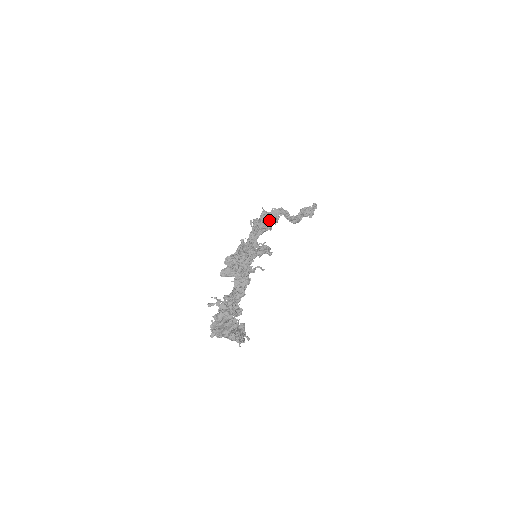
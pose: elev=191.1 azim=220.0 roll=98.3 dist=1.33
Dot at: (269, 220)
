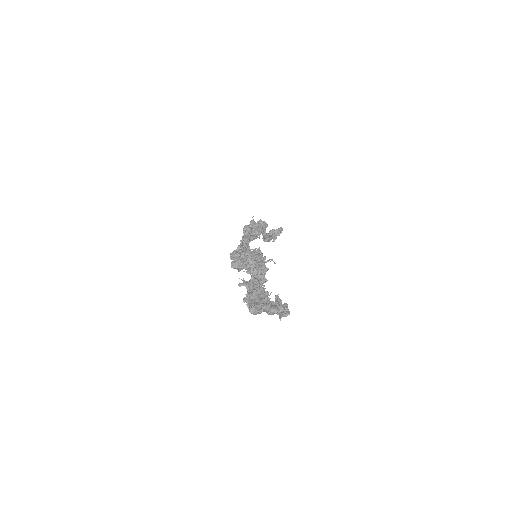
Dot at: (257, 229)
